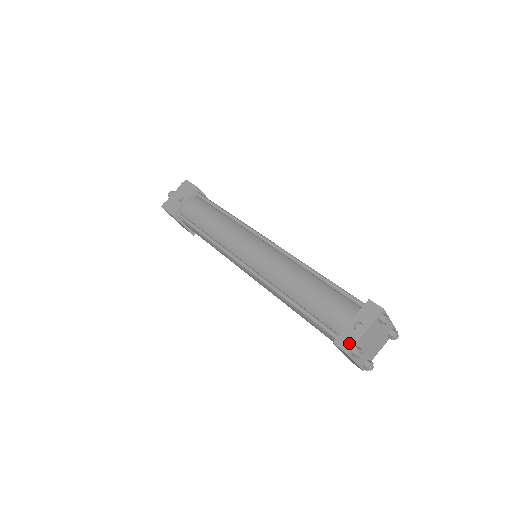
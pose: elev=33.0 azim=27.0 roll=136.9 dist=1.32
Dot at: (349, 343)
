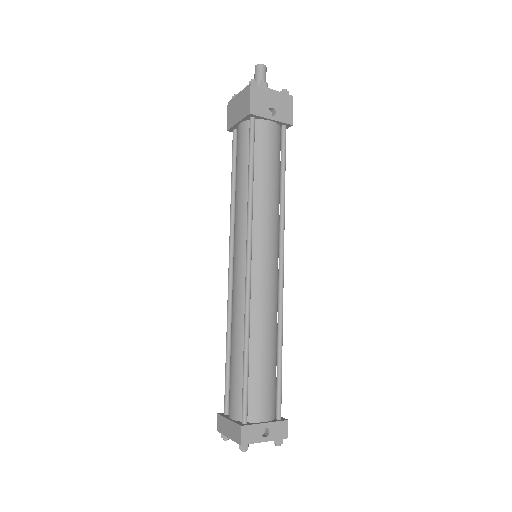
Dot at: (250, 439)
